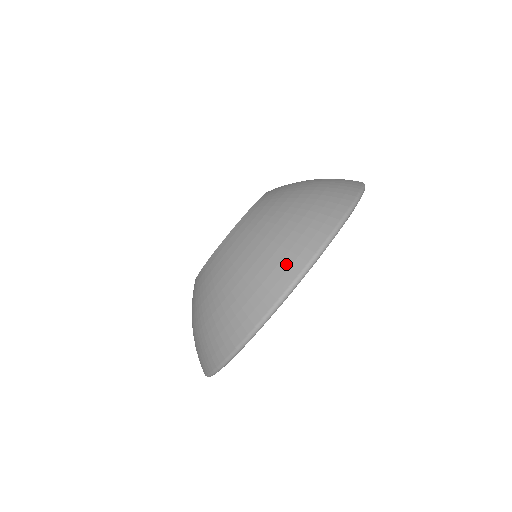
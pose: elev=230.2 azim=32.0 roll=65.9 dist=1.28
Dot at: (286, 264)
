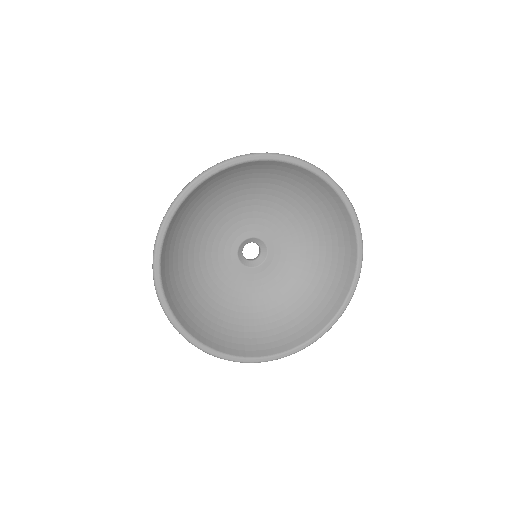
Dot at: occluded
